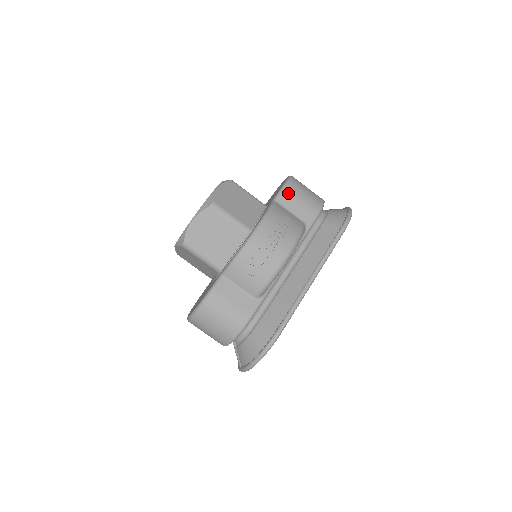
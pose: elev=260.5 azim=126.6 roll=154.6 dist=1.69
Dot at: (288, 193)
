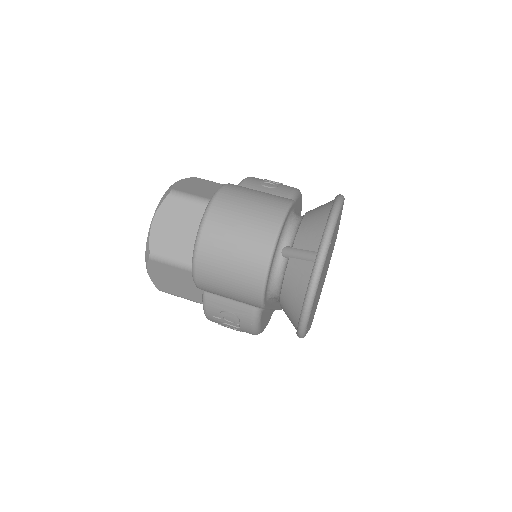
Dot at: occluded
